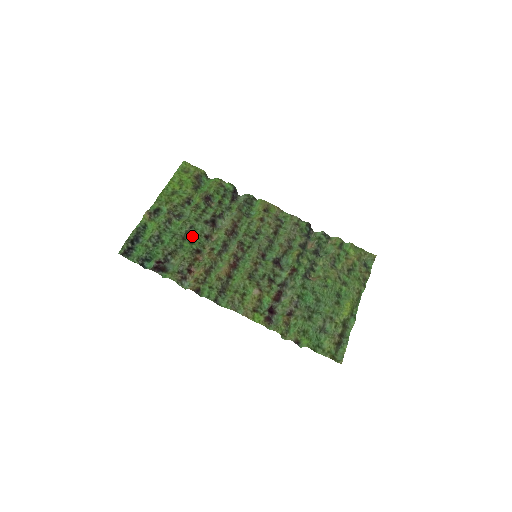
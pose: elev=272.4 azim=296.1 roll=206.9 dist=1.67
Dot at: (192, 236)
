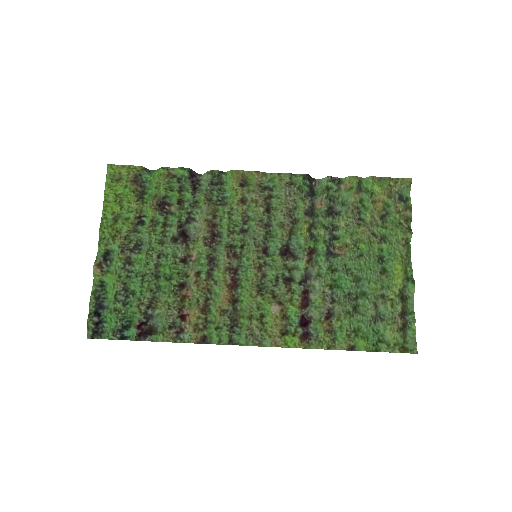
Dot at: (165, 268)
